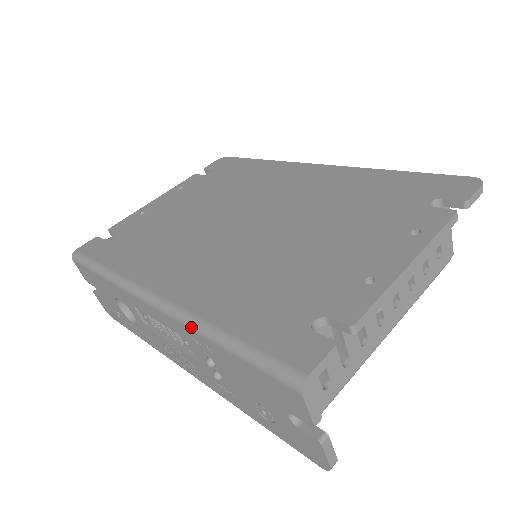
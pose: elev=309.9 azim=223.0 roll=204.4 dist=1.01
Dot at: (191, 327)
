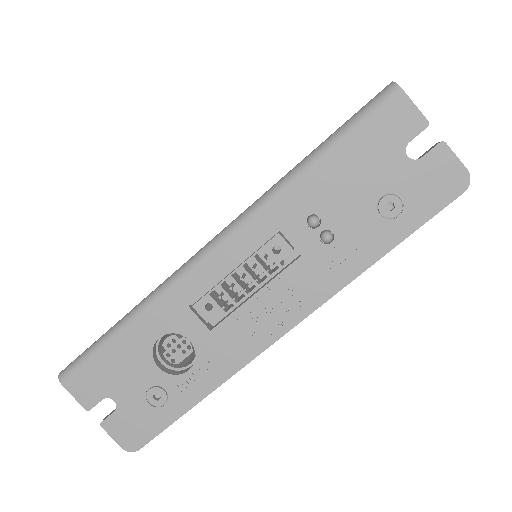
Dot at: (278, 191)
